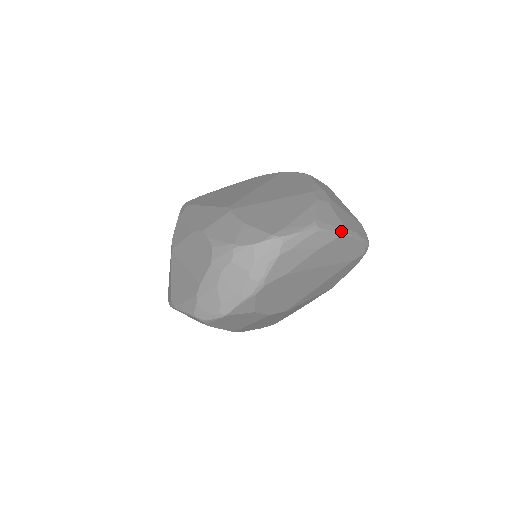
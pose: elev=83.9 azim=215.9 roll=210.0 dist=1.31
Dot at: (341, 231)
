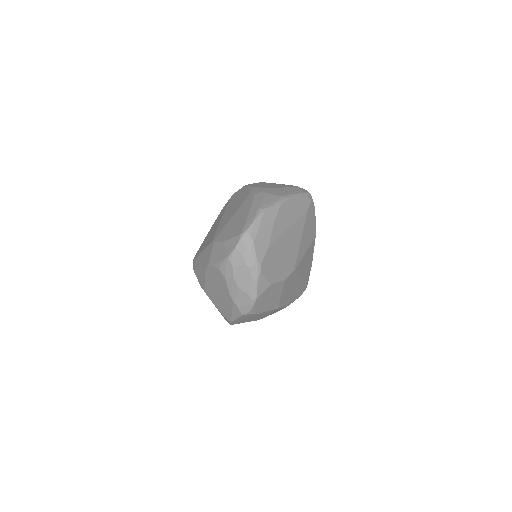
Dot at: (280, 201)
